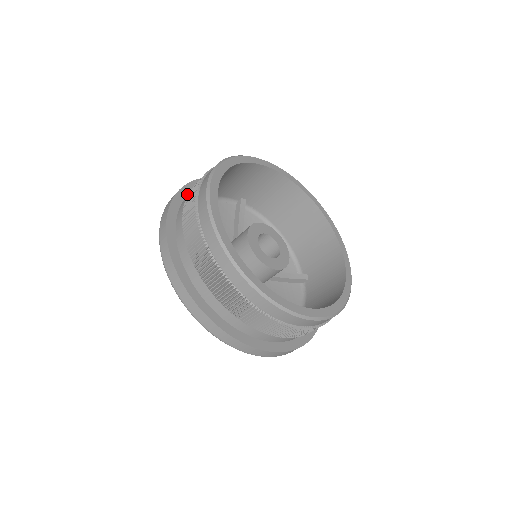
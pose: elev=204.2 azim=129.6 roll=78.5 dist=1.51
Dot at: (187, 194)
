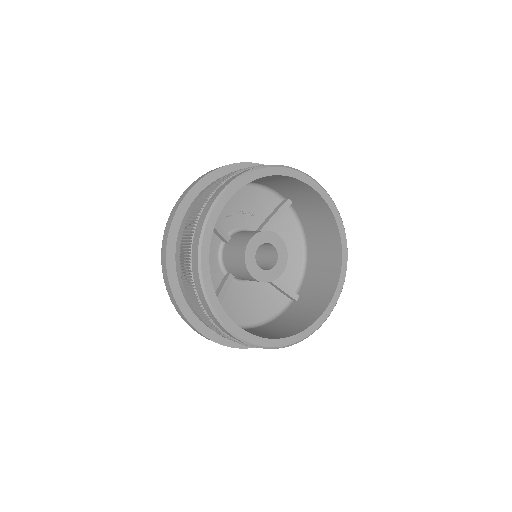
Dot at: occluded
